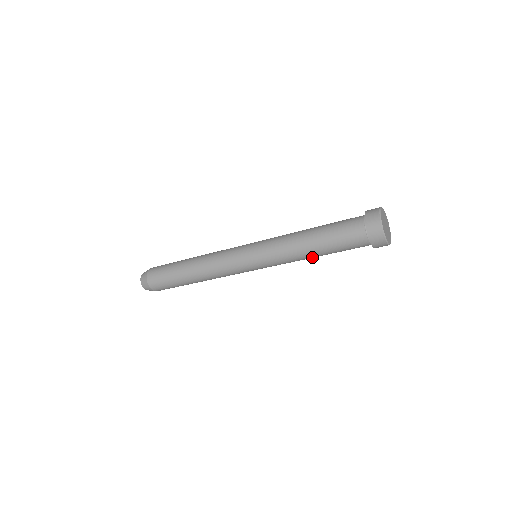
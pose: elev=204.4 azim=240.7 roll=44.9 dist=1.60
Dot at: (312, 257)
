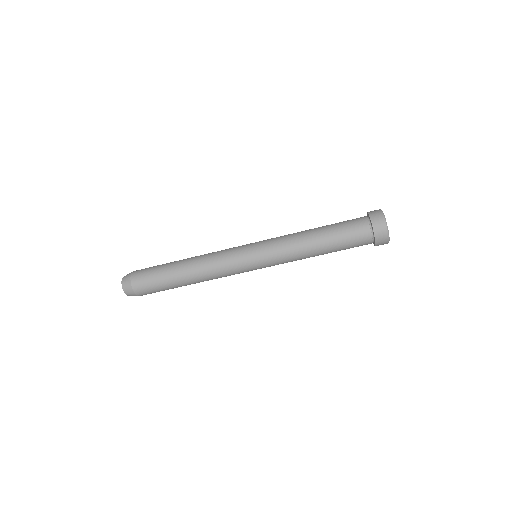
Dot at: (315, 254)
